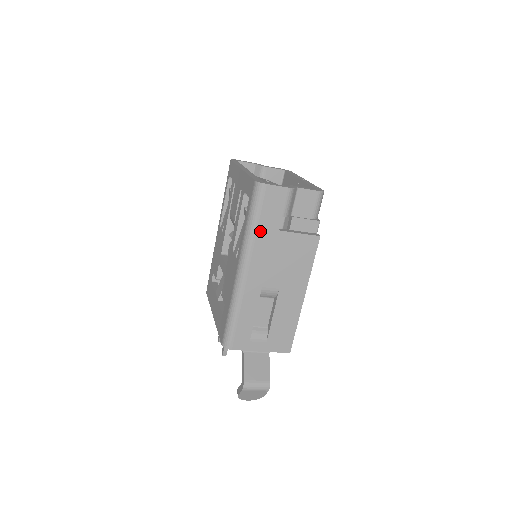
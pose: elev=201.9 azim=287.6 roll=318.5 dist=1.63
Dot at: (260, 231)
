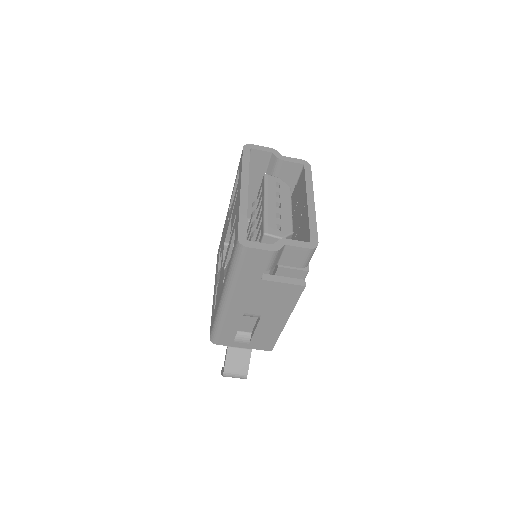
Dot at: (241, 278)
